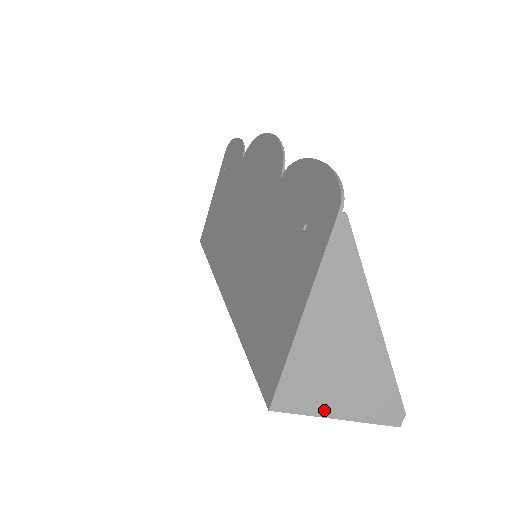
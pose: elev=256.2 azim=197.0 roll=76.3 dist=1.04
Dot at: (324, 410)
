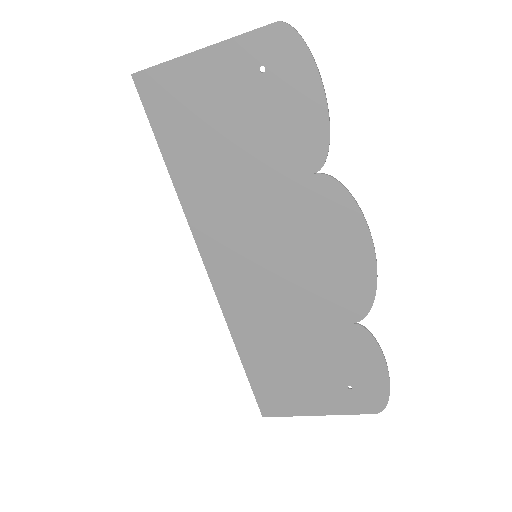
Dot at: occluded
